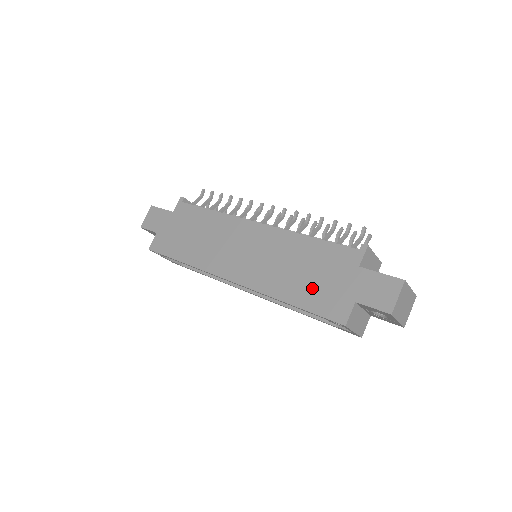
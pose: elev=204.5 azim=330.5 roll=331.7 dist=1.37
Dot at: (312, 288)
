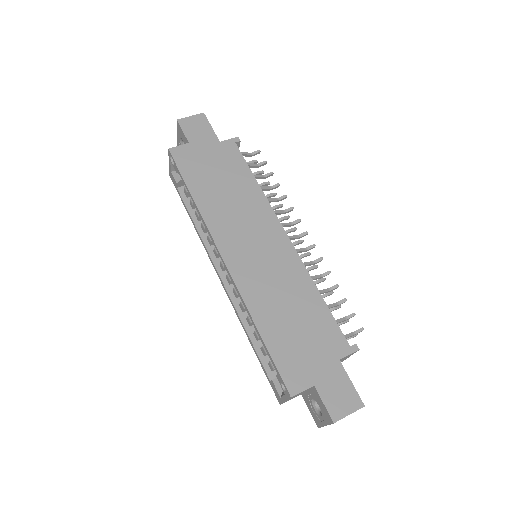
Dot at: (289, 339)
